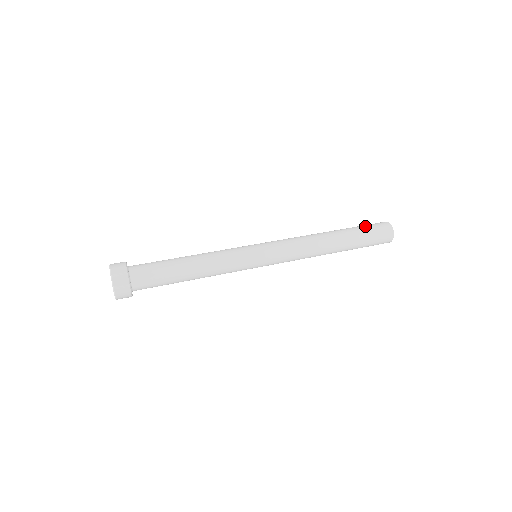
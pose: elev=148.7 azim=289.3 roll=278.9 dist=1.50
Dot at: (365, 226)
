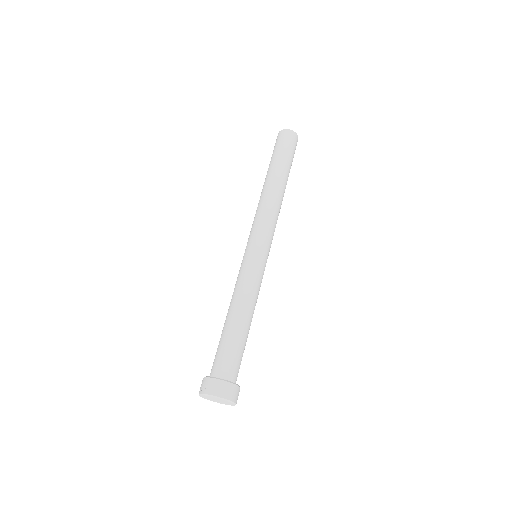
Dot at: (291, 154)
